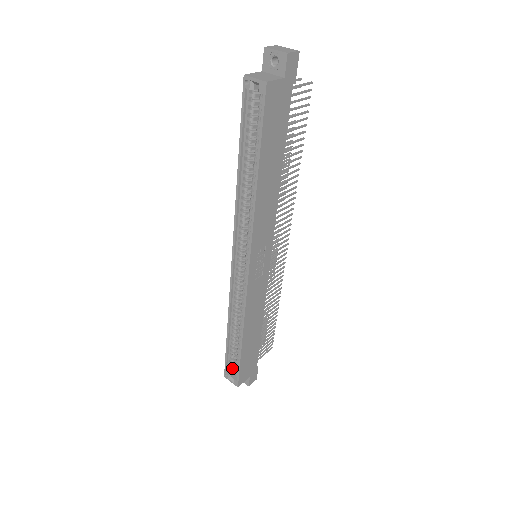
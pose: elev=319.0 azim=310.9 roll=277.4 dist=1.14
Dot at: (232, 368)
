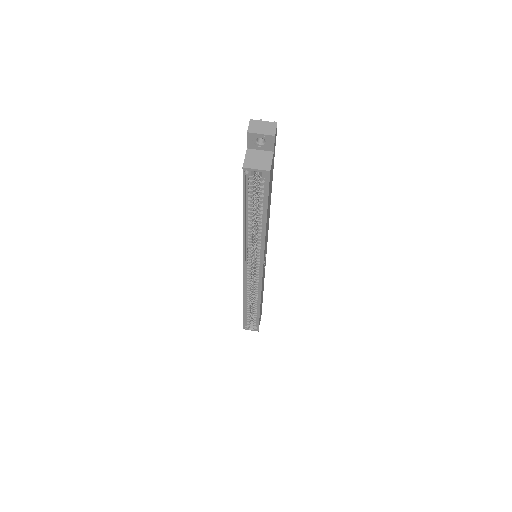
Dot at: (249, 322)
